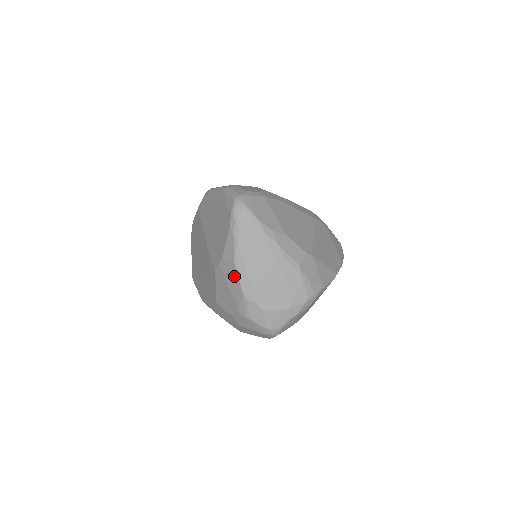
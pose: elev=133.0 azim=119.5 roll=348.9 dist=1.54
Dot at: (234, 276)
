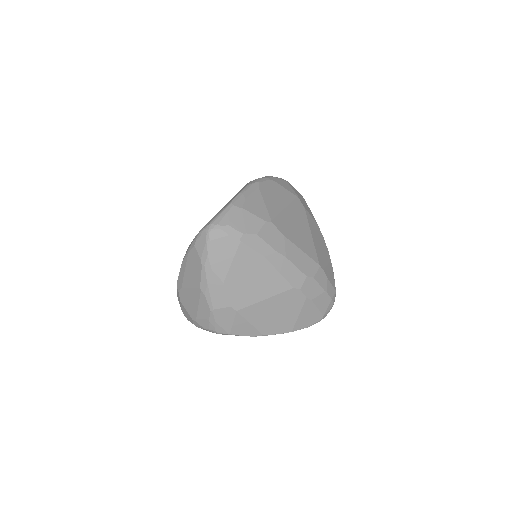
Dot at: occluded
